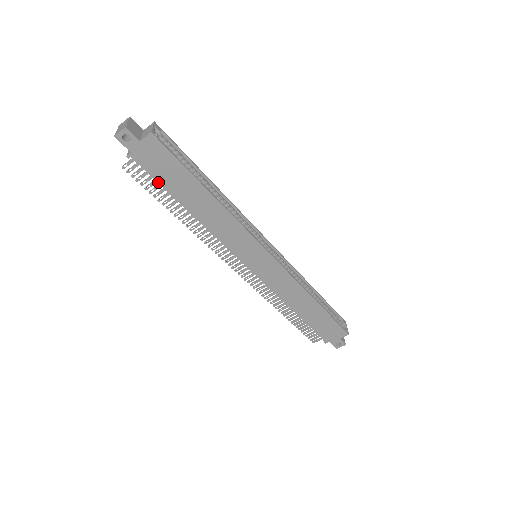
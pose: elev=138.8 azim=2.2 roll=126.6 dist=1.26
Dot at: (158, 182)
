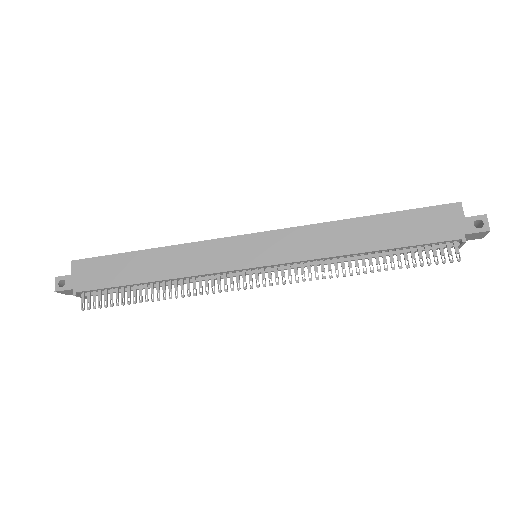
Dot at: (109, 287)
